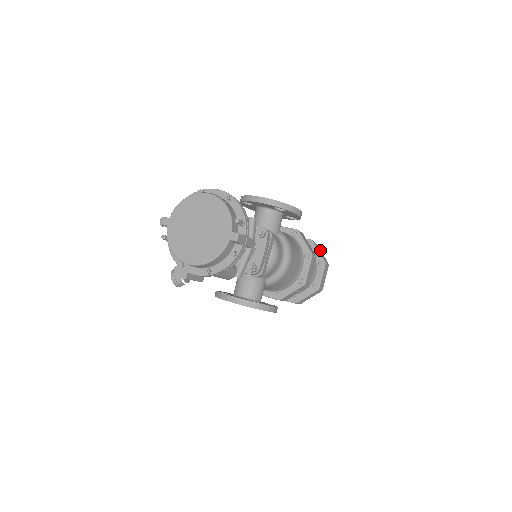
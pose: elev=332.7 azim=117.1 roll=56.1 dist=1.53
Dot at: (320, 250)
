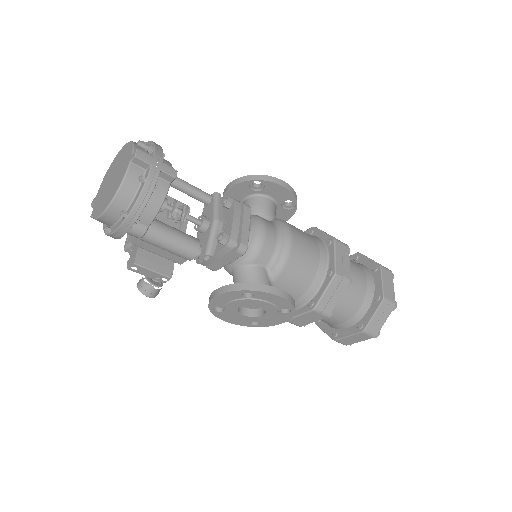
Dot at: occluded
